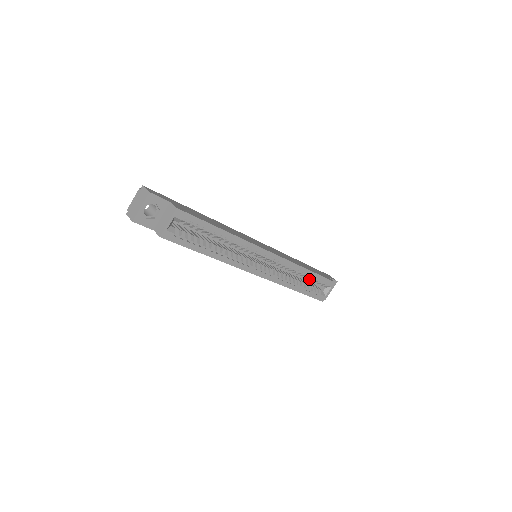
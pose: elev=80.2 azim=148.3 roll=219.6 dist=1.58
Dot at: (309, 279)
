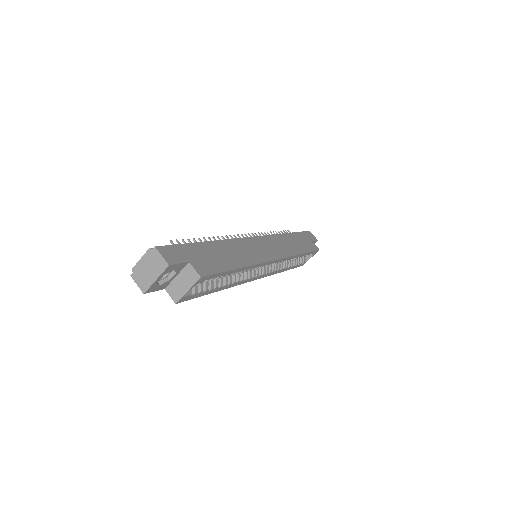
Dot at: occluded
